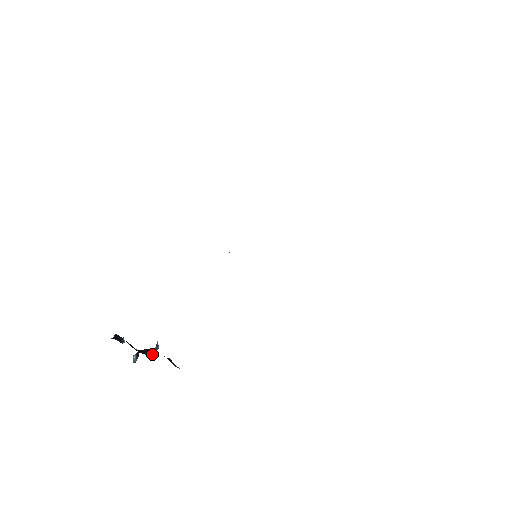
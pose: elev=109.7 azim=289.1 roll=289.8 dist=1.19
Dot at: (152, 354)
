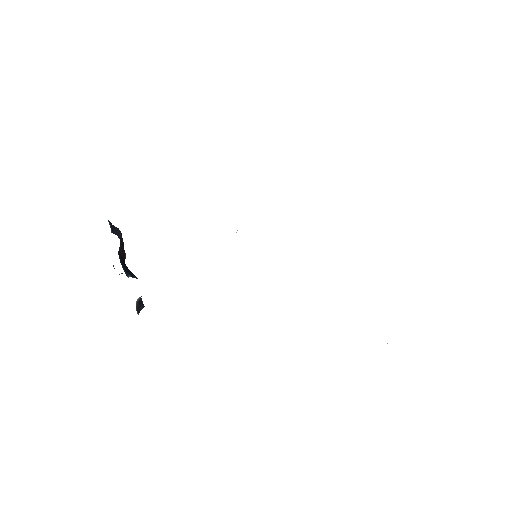
Dot at: (129, 275)
